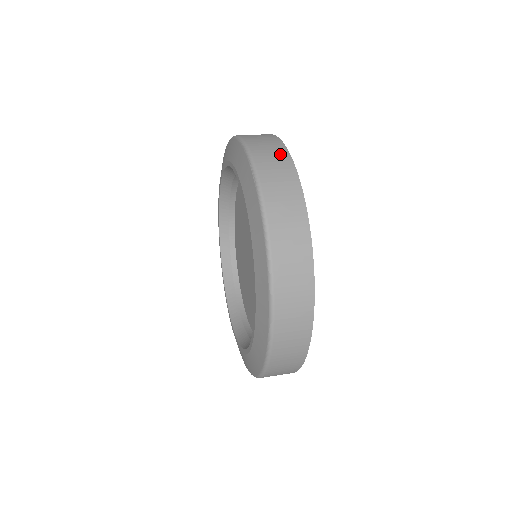
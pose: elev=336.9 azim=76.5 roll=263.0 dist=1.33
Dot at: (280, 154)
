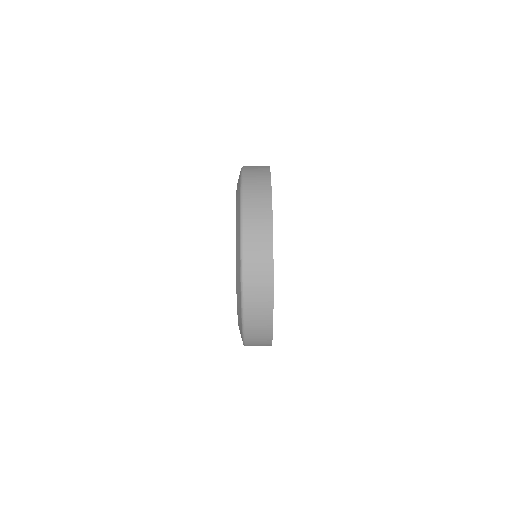
Dot at: (265, 233)
